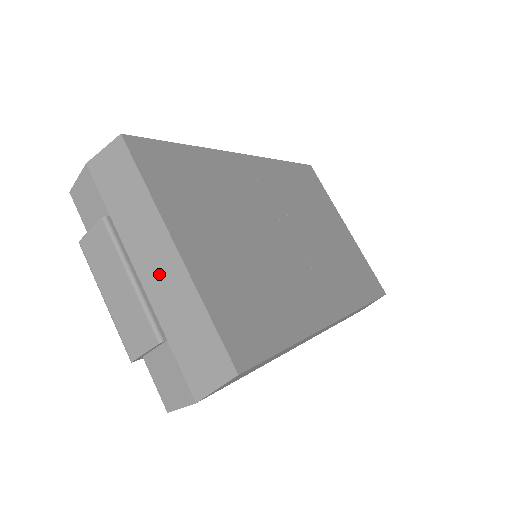
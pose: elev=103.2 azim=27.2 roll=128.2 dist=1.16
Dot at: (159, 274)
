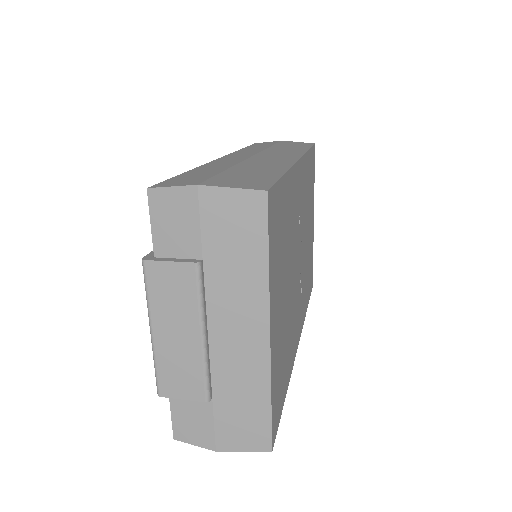
Dot at: (236, 346)
